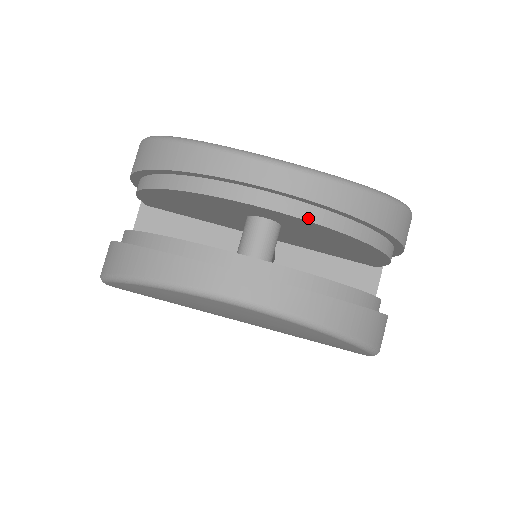
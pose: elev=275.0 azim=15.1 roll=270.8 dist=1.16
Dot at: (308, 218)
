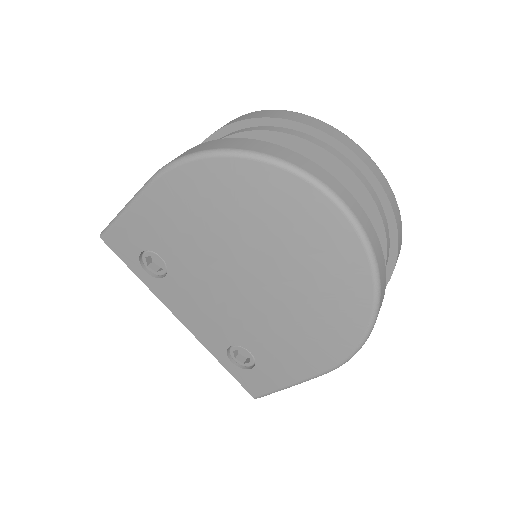
Dot at: (377, 205)
